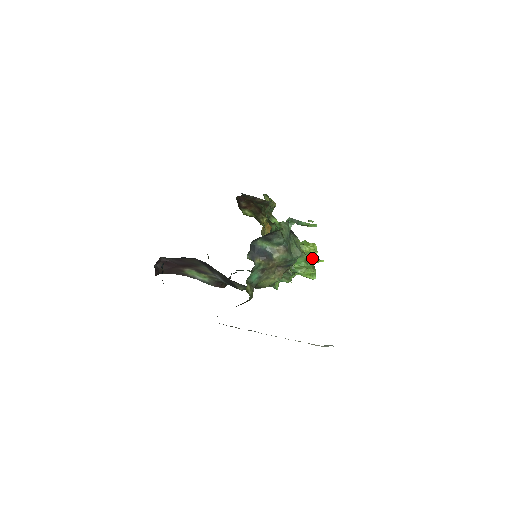
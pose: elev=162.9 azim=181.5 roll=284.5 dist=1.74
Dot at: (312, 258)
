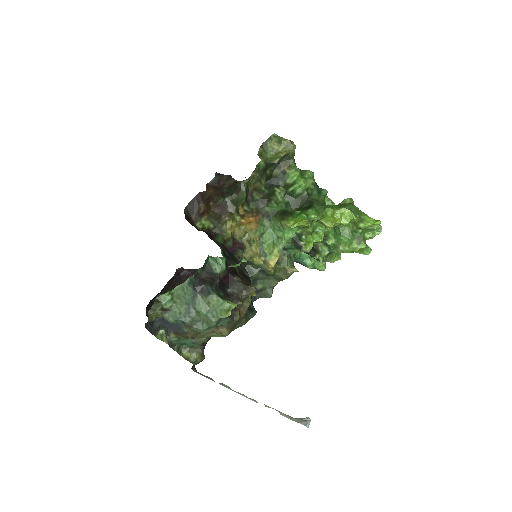
Dot at: (354, 226)
